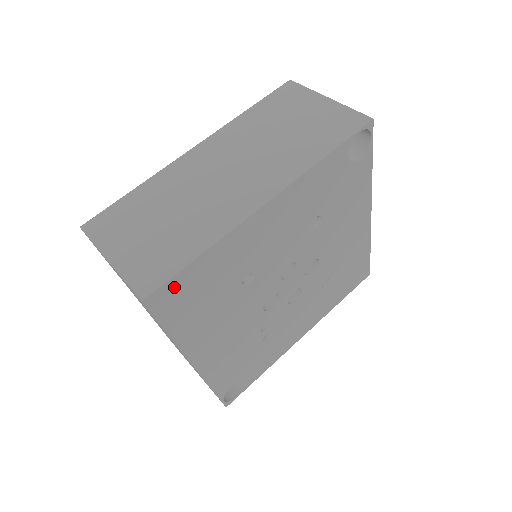
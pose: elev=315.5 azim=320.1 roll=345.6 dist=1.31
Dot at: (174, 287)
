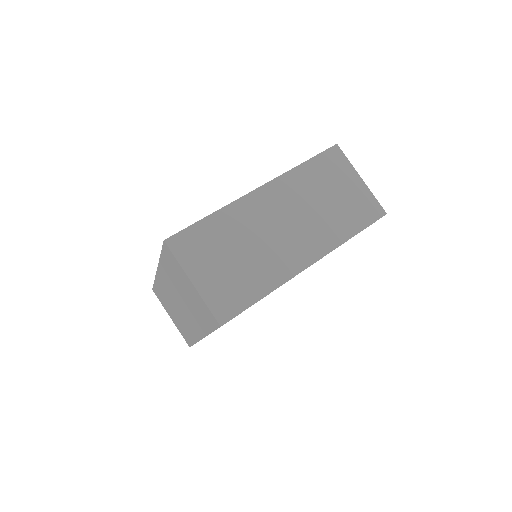
Dot at: occluded
